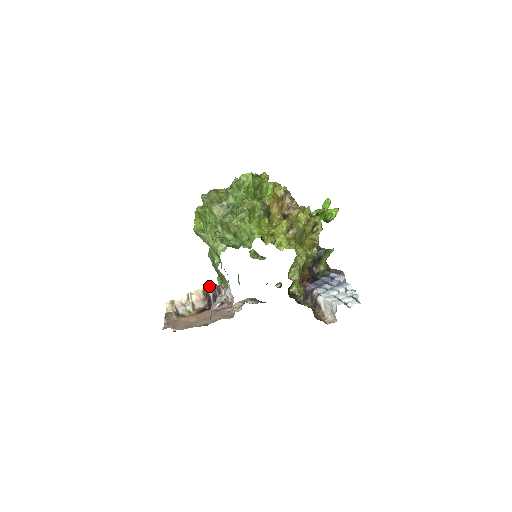
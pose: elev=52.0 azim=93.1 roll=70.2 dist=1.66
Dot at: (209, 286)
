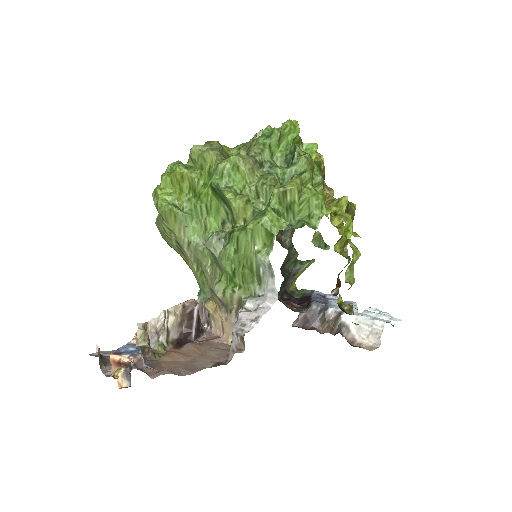
Dot at: (192, 300)
